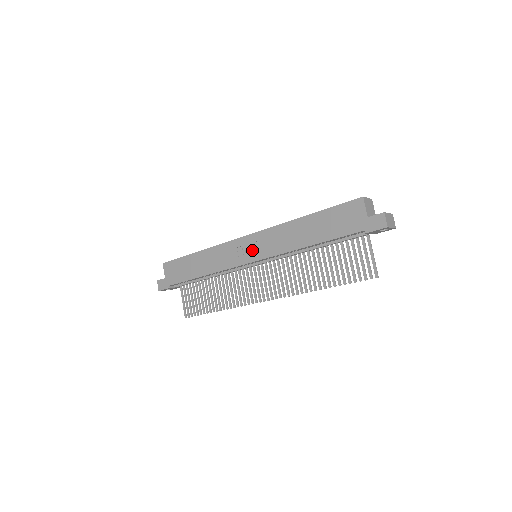
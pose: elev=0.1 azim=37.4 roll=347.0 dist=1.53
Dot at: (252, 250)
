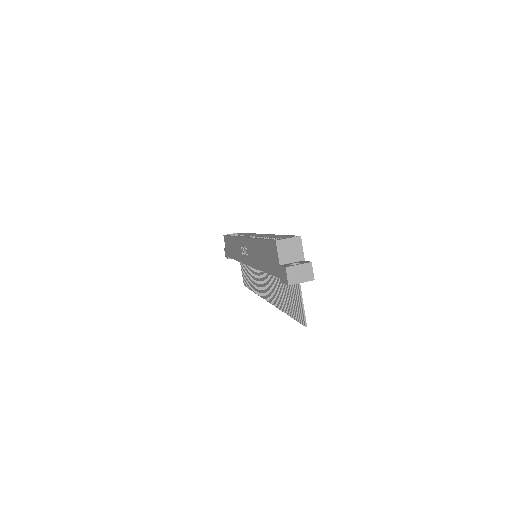
Dot at: (246, 253)
